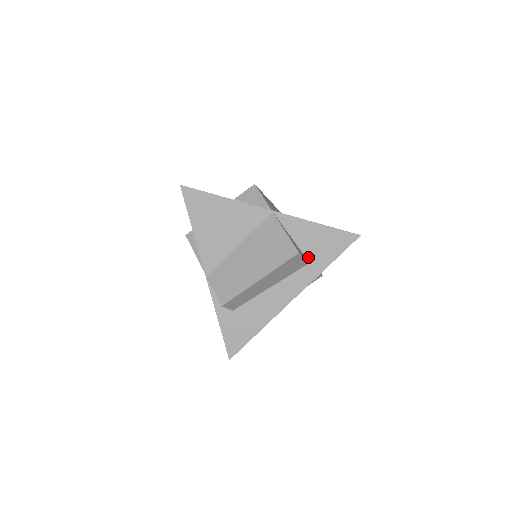
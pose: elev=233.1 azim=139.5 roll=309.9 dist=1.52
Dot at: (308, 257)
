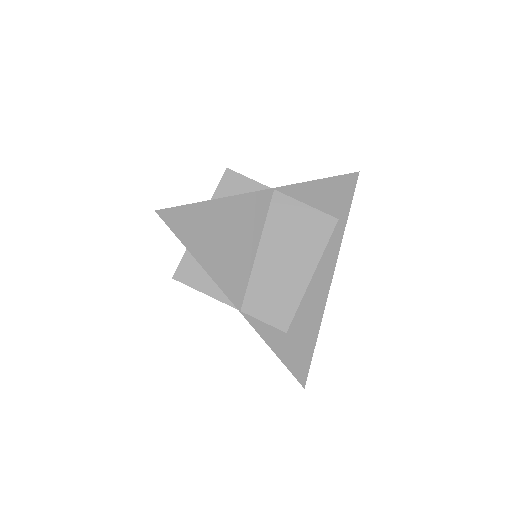
Dot at: occluded
